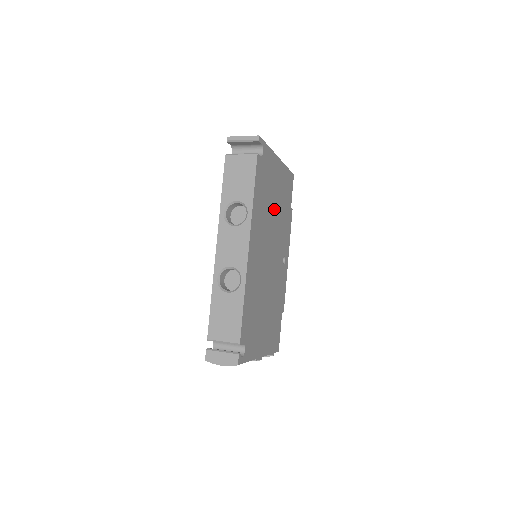
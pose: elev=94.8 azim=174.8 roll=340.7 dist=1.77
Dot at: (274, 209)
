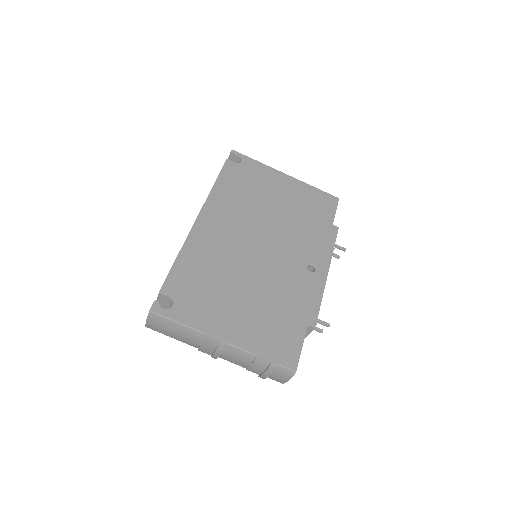
Dot at: (274, 210)
